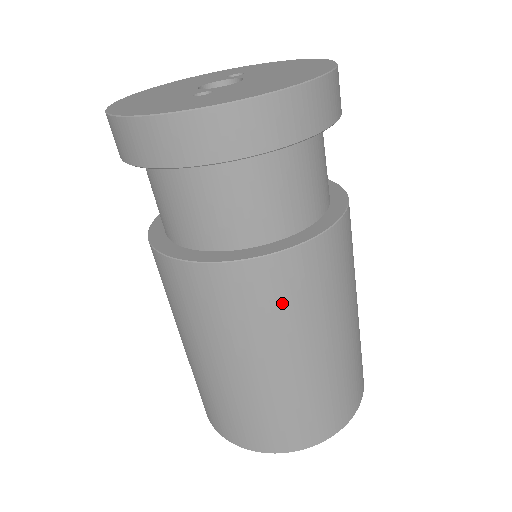
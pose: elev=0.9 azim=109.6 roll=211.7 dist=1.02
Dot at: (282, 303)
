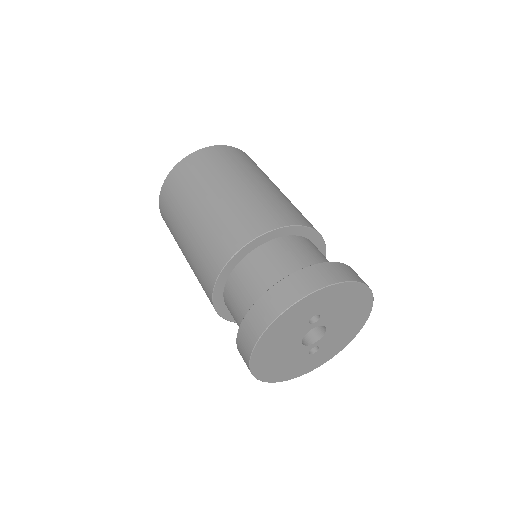
Dot at: occluded
